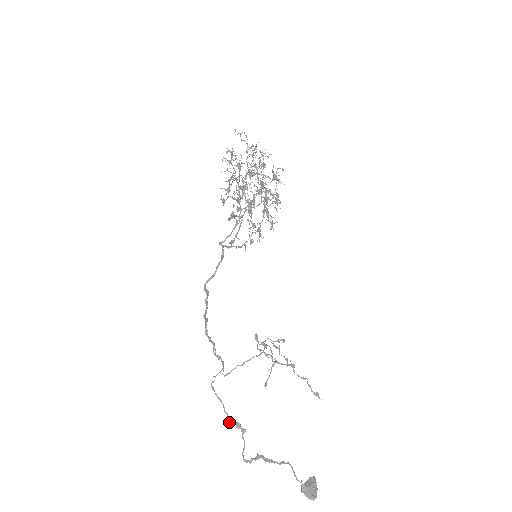
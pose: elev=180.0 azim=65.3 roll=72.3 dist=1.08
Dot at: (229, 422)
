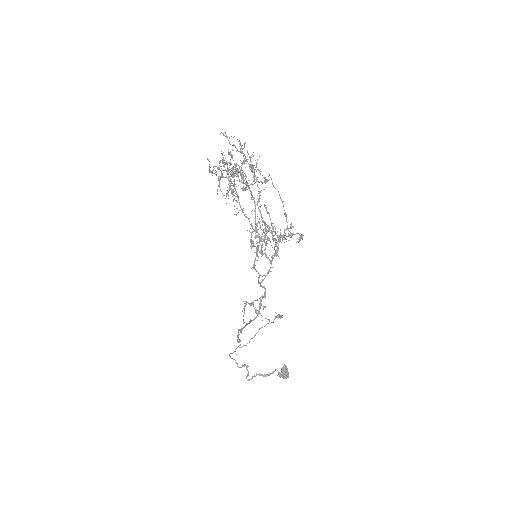
Dot at: occluded
